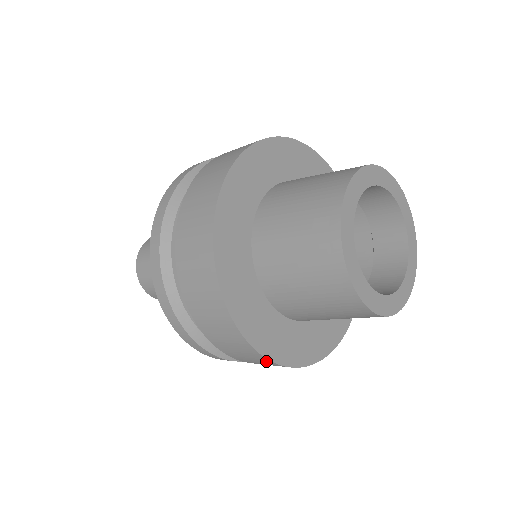
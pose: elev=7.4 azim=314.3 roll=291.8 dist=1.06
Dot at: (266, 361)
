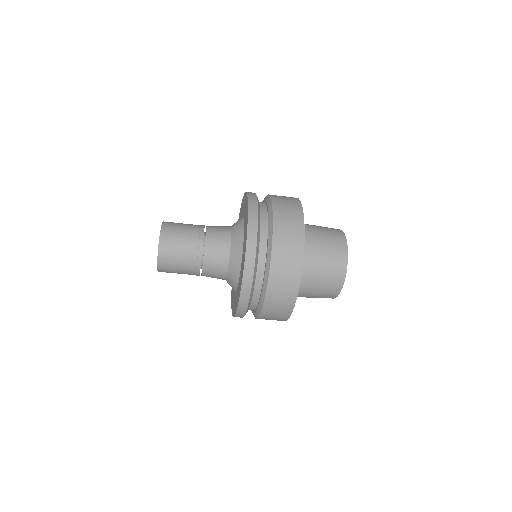
Dot at: (290, 304)
